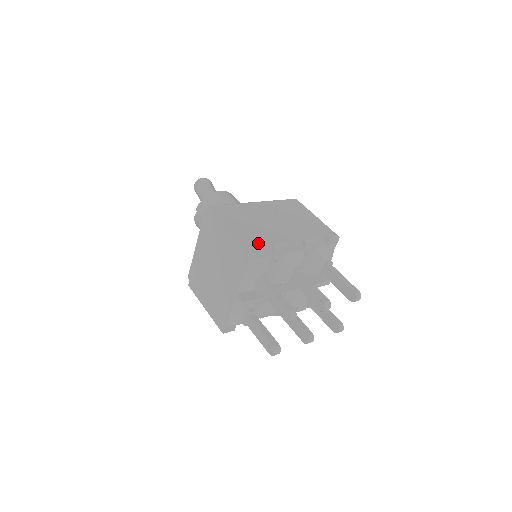
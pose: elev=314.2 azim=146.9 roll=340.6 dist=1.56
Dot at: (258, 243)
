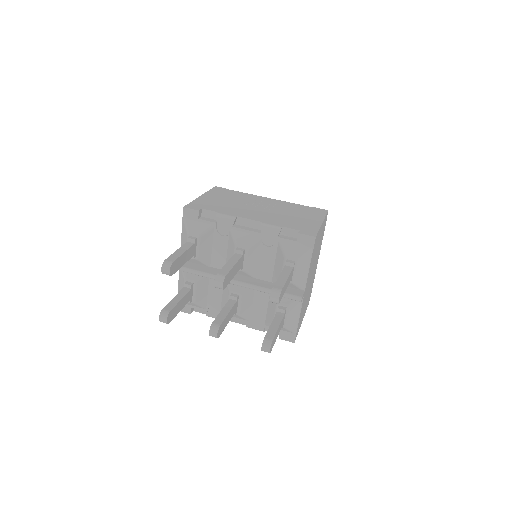
Dot at: (204, 207)
